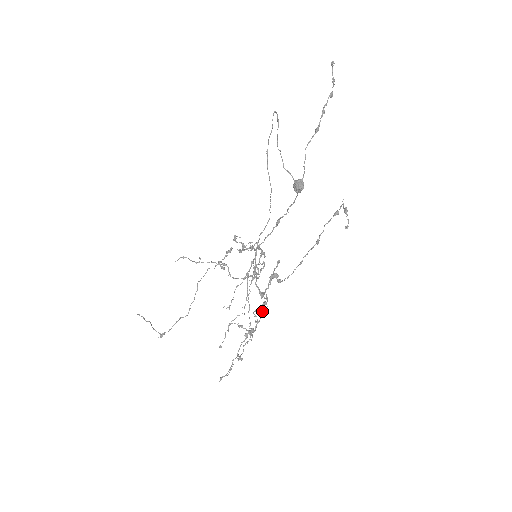
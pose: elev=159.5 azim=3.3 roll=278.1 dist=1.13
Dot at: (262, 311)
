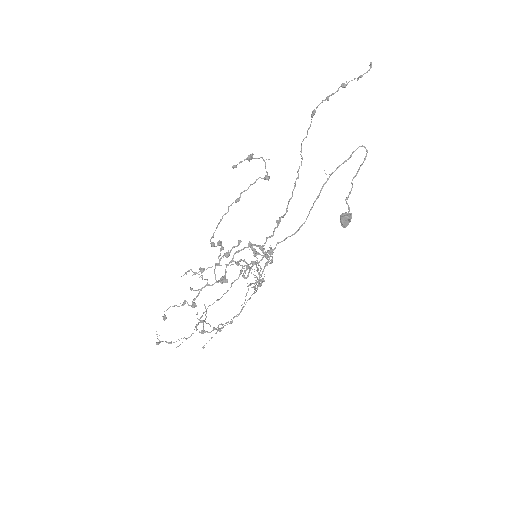
Dot at: (205, 285)
